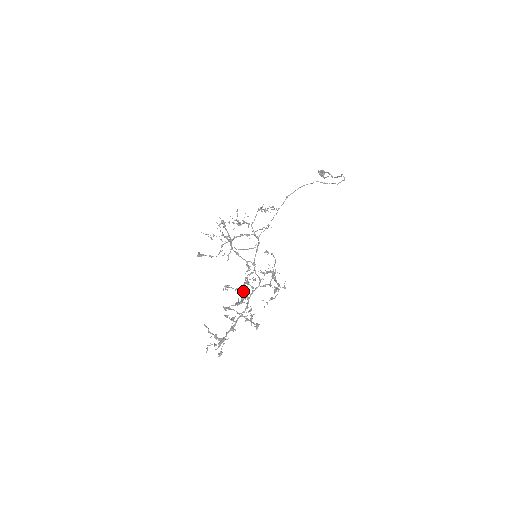
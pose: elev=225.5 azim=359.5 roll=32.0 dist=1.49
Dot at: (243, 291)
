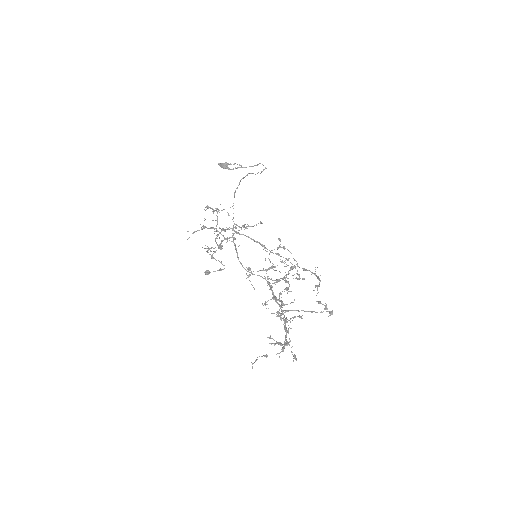
Dot at: occluded
